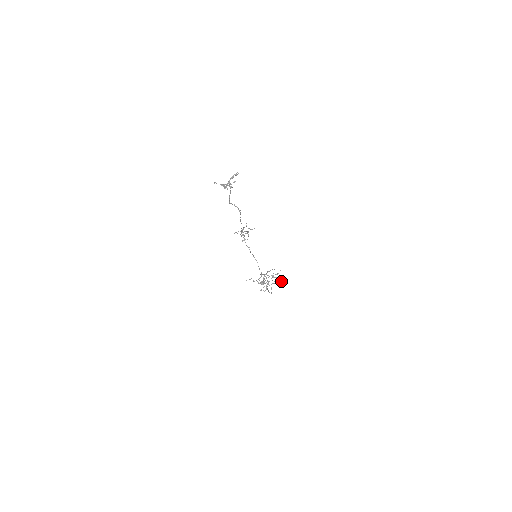
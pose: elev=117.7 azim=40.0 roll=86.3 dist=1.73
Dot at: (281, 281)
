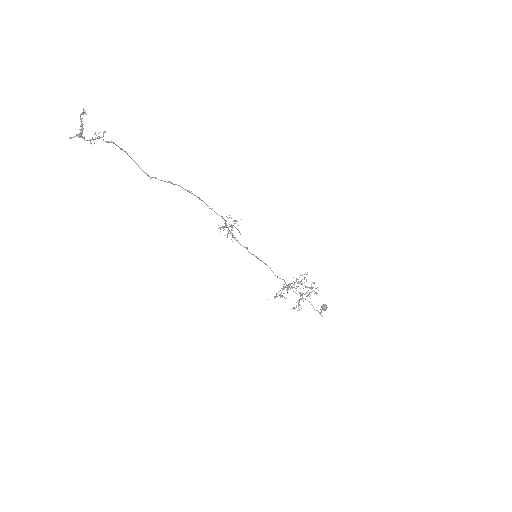
Dot at: (315, 288)
